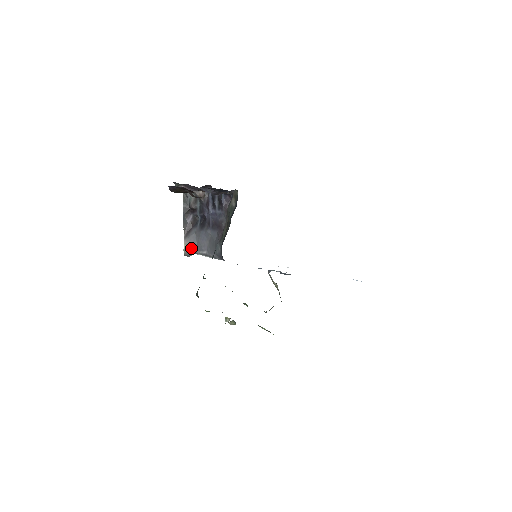
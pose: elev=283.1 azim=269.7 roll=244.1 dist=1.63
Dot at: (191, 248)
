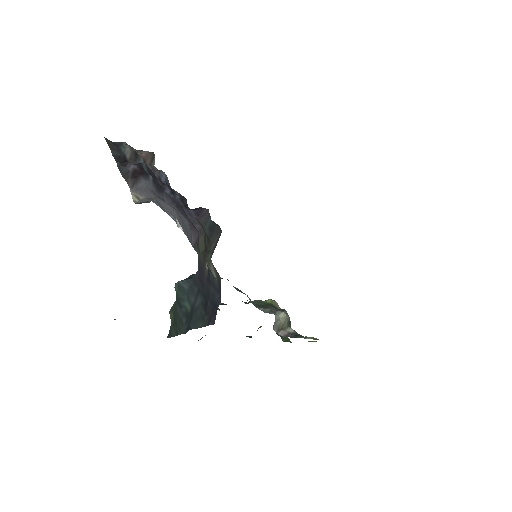
Dot at: (146, 200)
